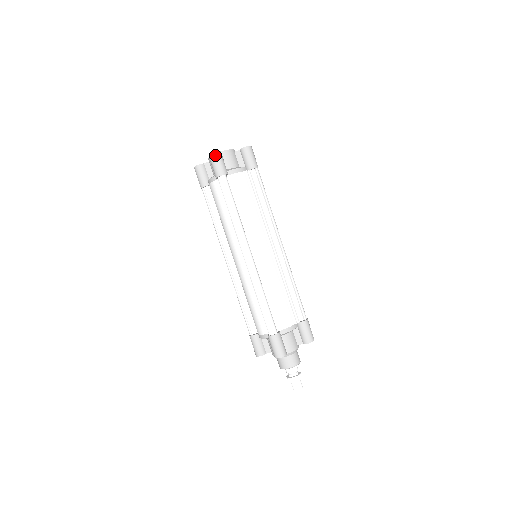
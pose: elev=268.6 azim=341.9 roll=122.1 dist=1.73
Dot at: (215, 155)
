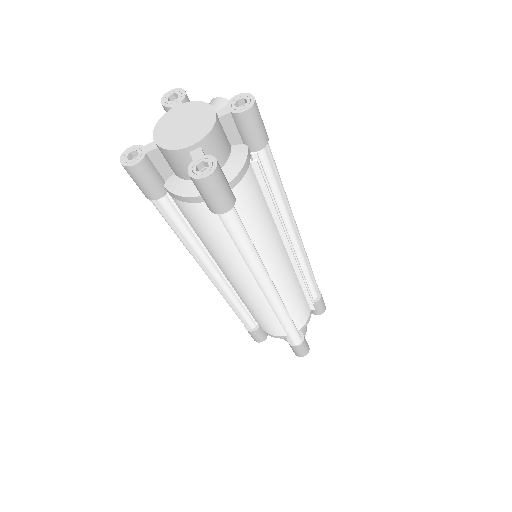
Dot at: (212, 179)
